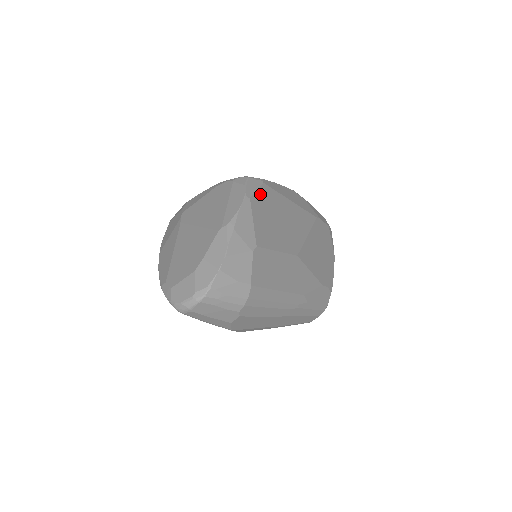
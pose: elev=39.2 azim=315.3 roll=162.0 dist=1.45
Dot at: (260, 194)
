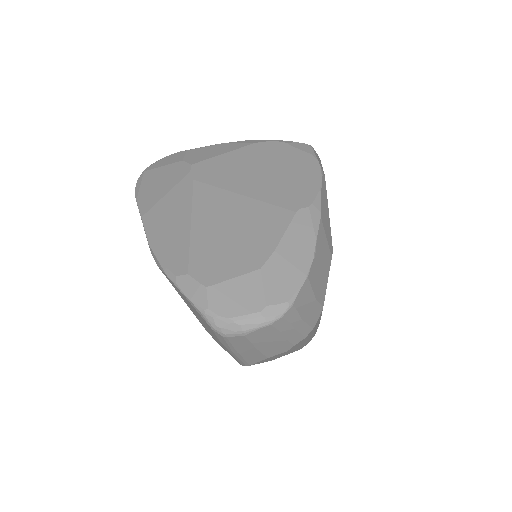
Dot at: occluded
